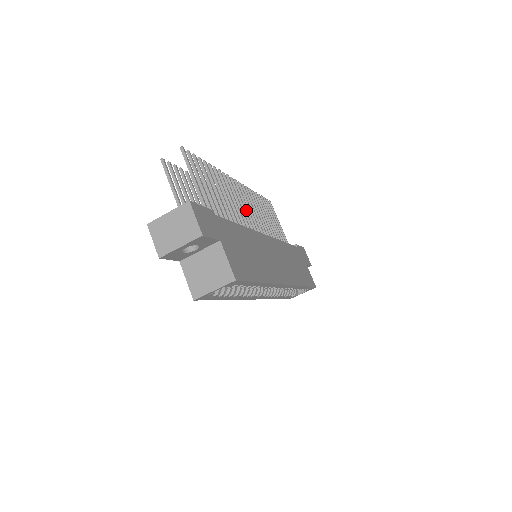
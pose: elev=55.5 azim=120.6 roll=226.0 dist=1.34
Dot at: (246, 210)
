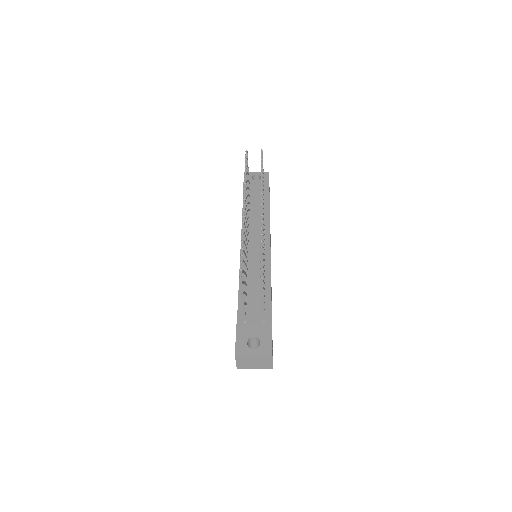
Dot at: occluded
